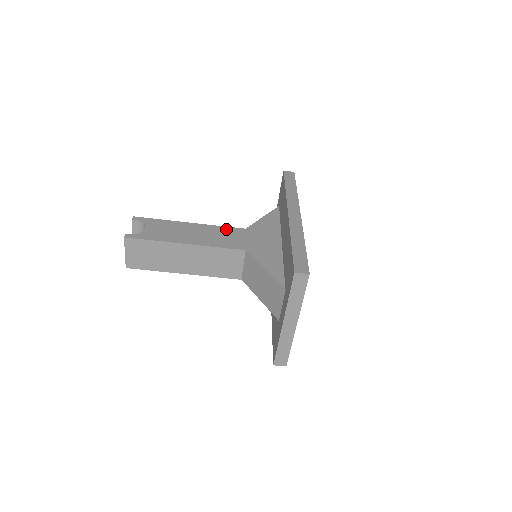
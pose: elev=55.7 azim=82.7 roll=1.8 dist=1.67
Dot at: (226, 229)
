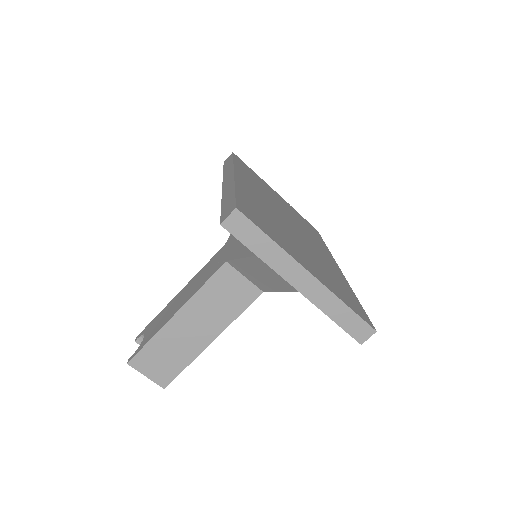
Dot at: (208, 263)
